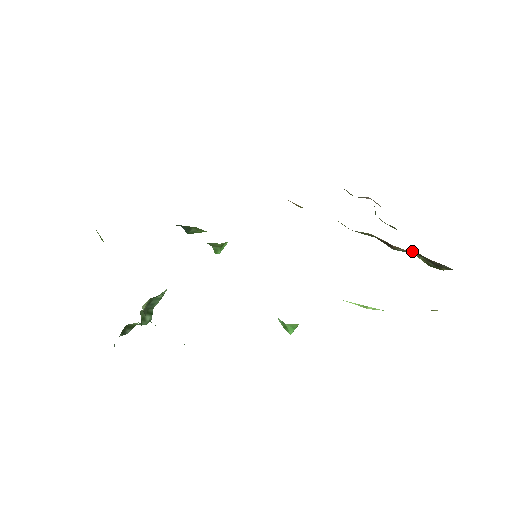
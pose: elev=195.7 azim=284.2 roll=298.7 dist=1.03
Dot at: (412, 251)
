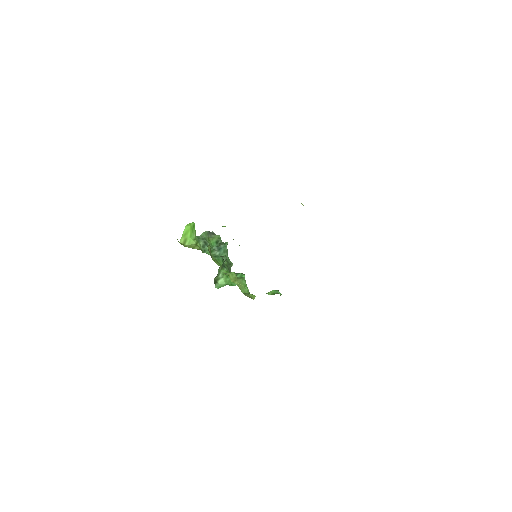
Dot at: occluded
